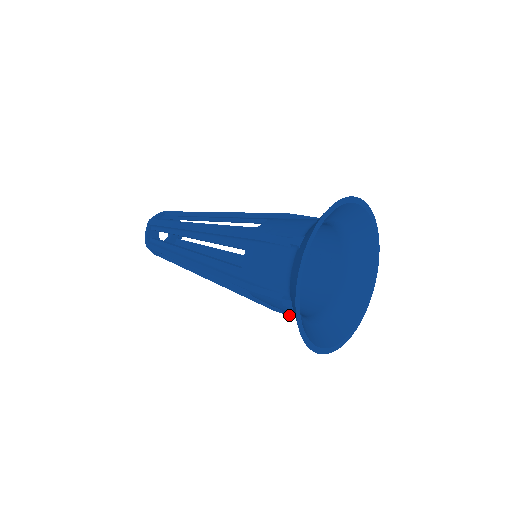
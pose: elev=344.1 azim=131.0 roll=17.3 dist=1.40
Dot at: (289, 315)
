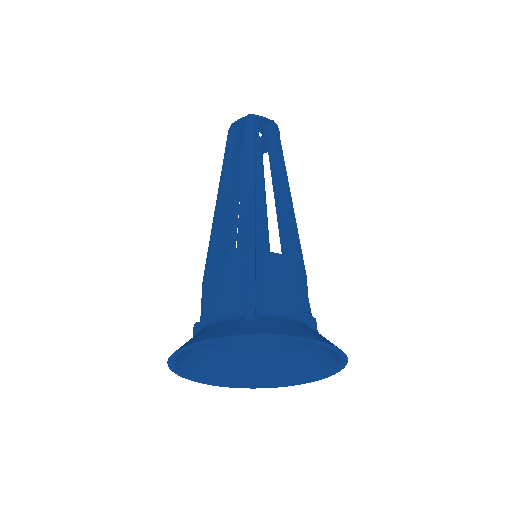
Dot at: occluded
